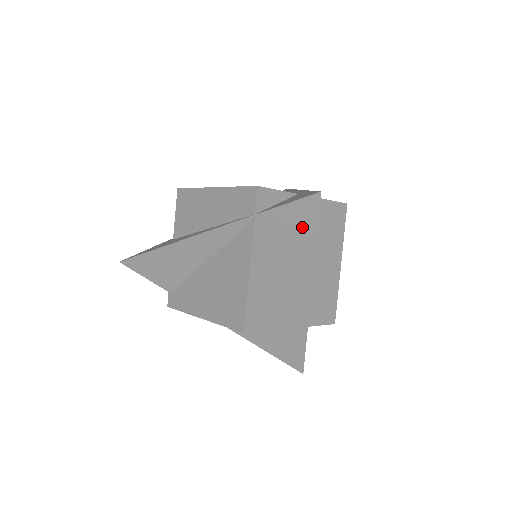
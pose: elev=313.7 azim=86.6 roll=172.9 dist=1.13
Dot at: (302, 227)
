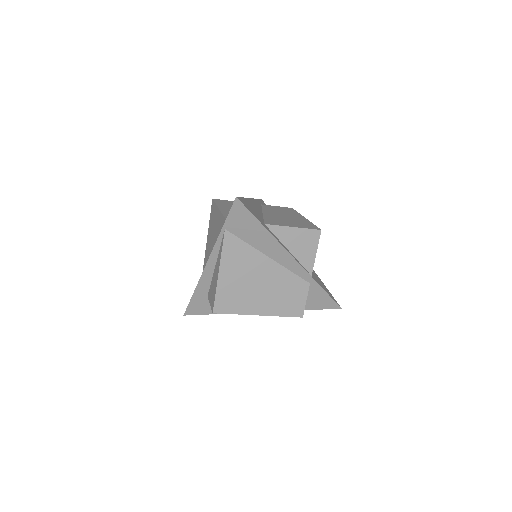
Dot at: occluded
